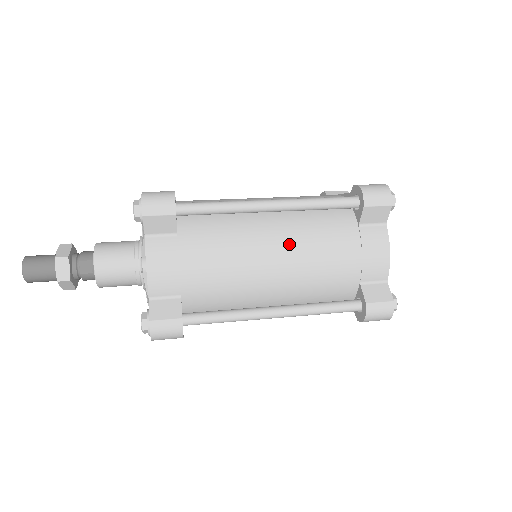
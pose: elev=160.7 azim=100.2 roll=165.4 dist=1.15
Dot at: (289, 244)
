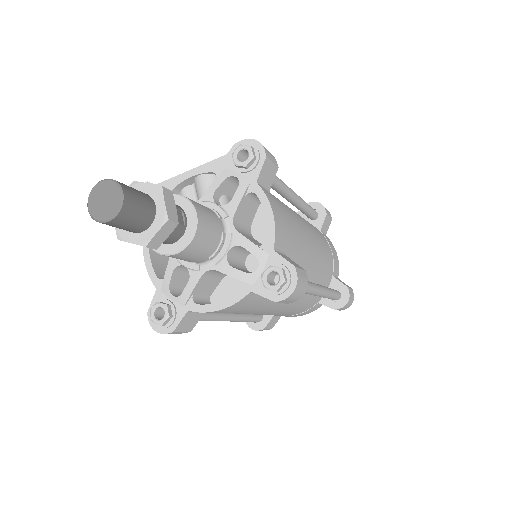
Dot at: (311, 229)
